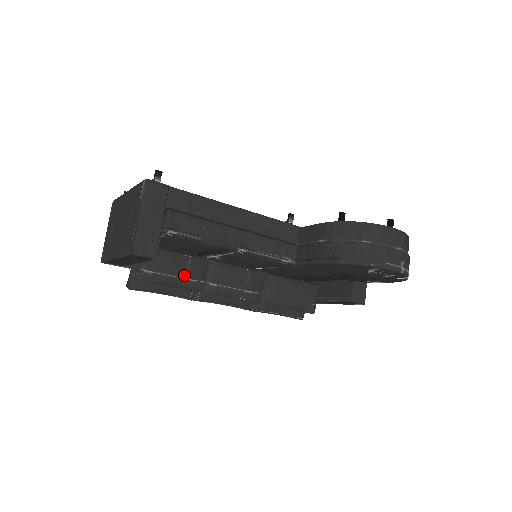
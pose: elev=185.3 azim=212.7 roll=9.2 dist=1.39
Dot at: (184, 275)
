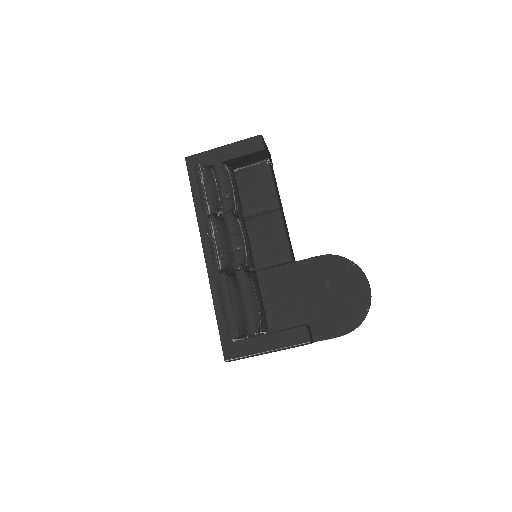
Dot at: (235, 193)
